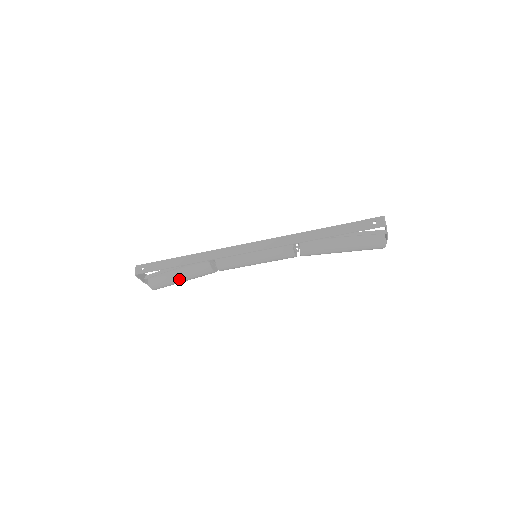
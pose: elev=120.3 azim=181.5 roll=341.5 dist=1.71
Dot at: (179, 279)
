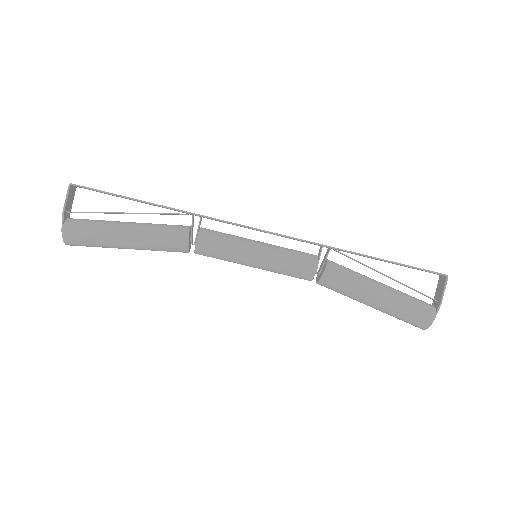
Dot at: (124, 230)
